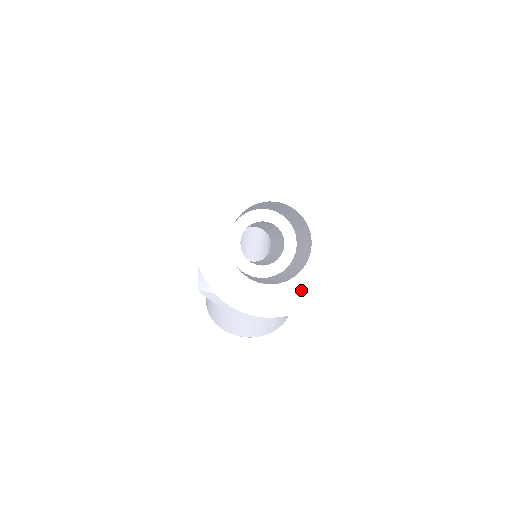
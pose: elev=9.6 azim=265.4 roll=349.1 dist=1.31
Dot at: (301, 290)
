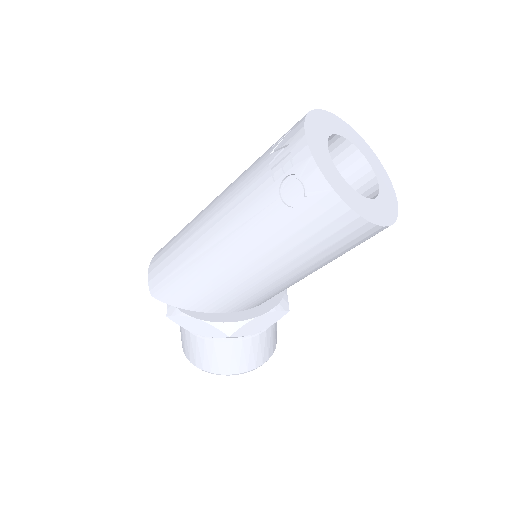
Dot at: (387, 190)
